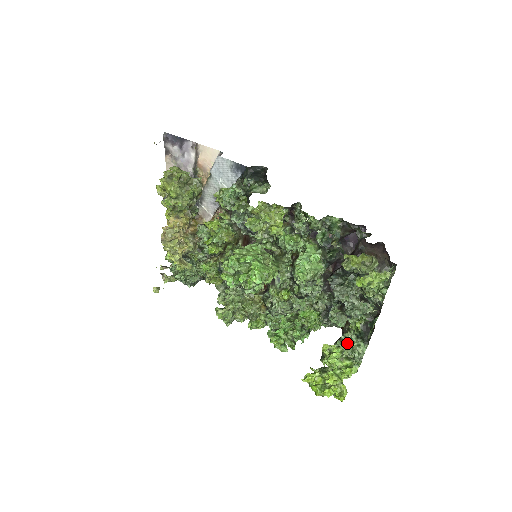
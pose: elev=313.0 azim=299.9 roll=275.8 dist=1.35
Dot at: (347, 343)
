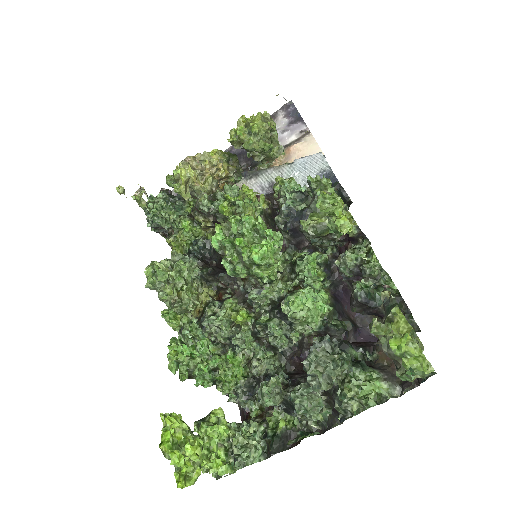
Dot at: (245, 433)
